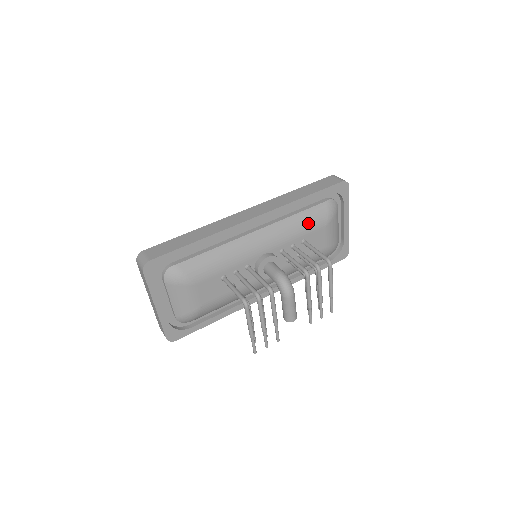
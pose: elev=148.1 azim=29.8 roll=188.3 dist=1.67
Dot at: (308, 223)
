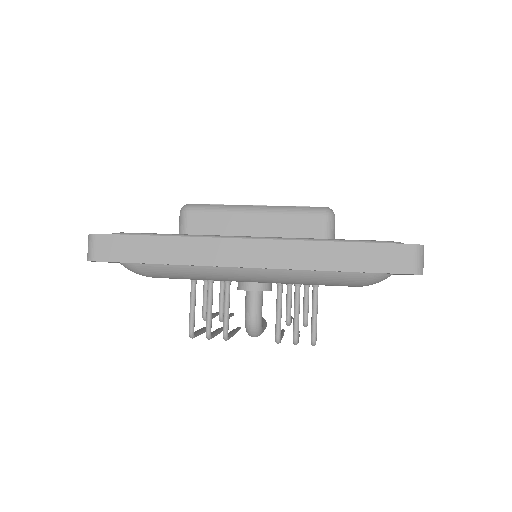
Dot at: (329, 282)
